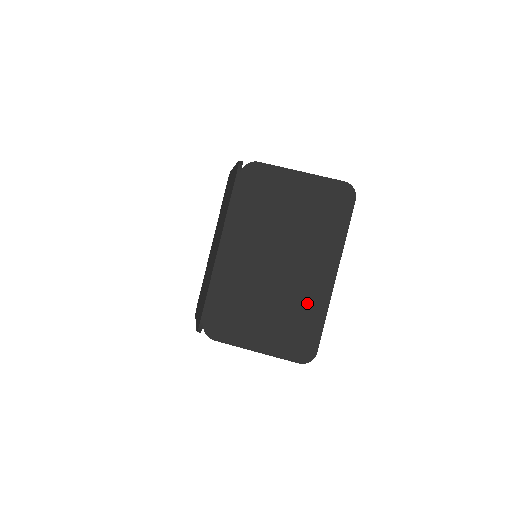
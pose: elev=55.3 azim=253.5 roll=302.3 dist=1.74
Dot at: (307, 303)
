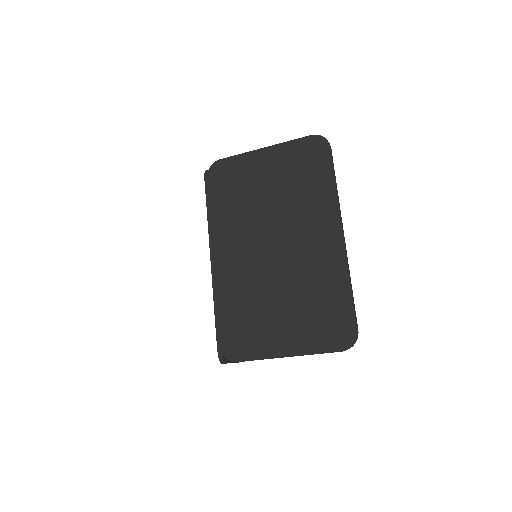
Dot at: (323, 277)
